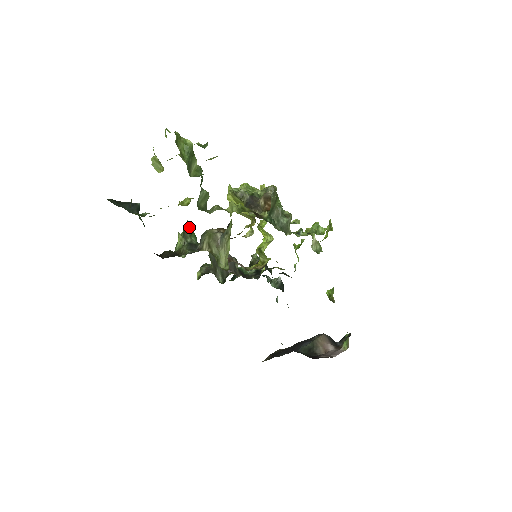
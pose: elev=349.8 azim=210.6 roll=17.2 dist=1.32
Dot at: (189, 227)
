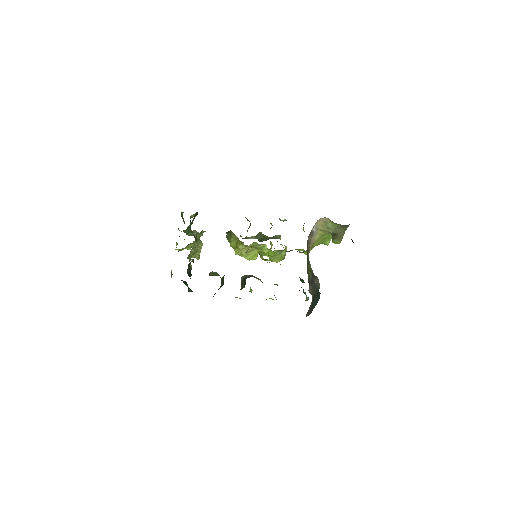
Dot at: (212, 273)
